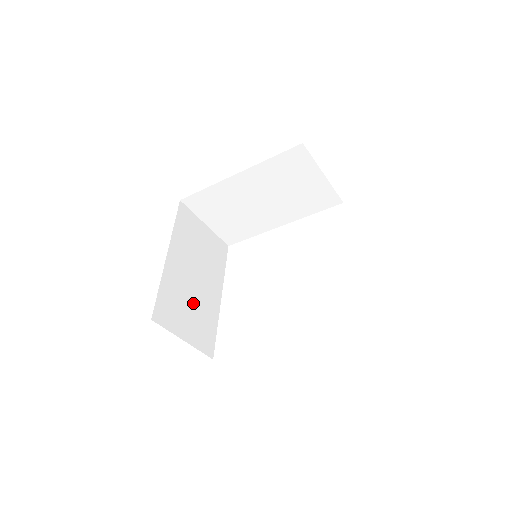
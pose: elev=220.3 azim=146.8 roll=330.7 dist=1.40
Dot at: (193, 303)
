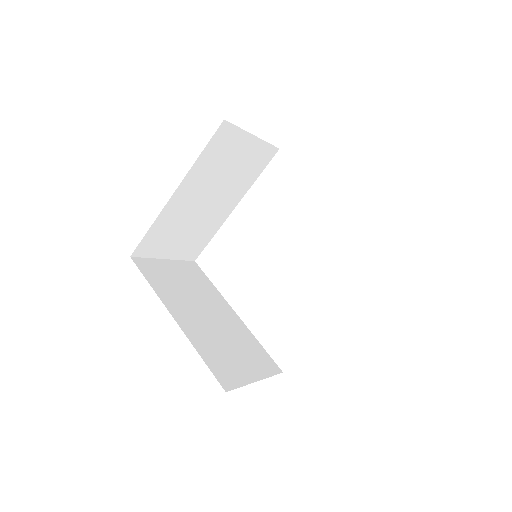
Dot at: (191, 226)
